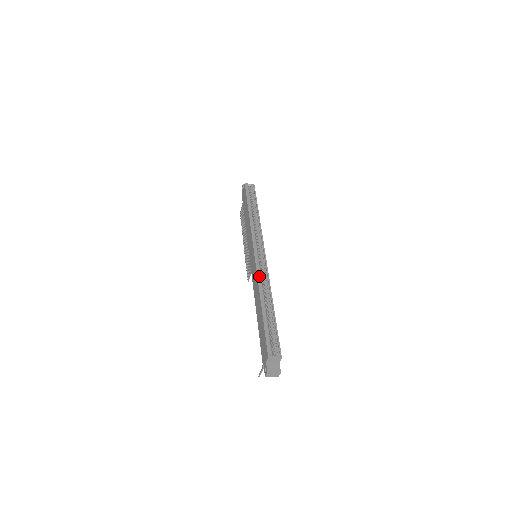
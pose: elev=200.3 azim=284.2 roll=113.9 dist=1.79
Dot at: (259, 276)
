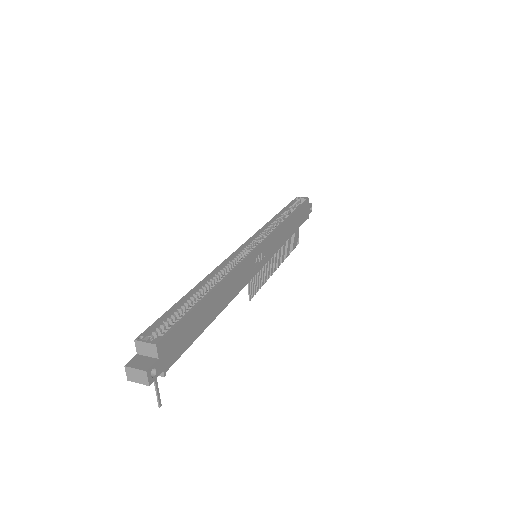
Dot at: (227, 263)
